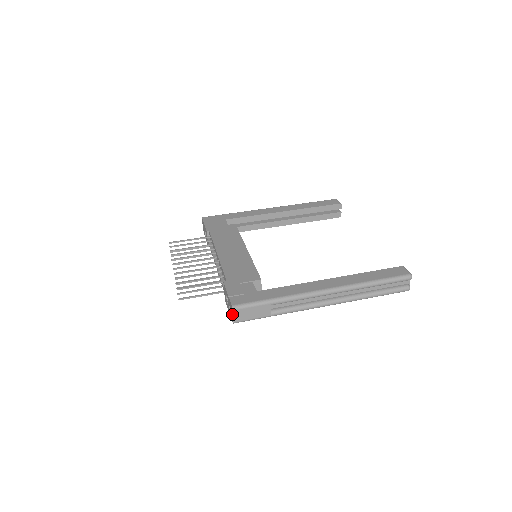
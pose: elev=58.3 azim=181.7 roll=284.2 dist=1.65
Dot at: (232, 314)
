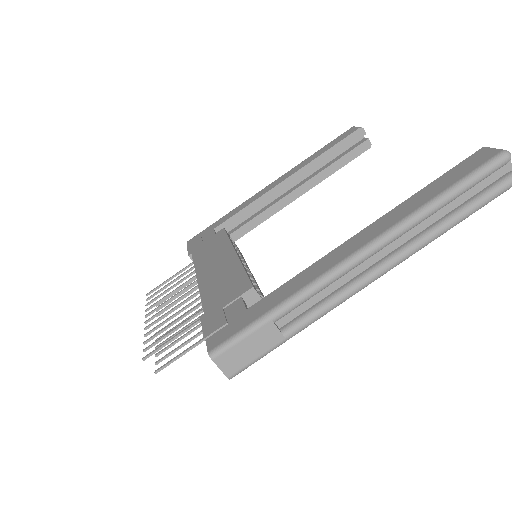
Dot at: (217, 366)
